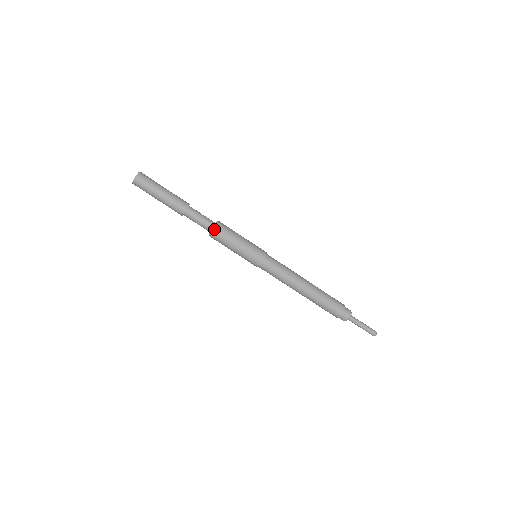
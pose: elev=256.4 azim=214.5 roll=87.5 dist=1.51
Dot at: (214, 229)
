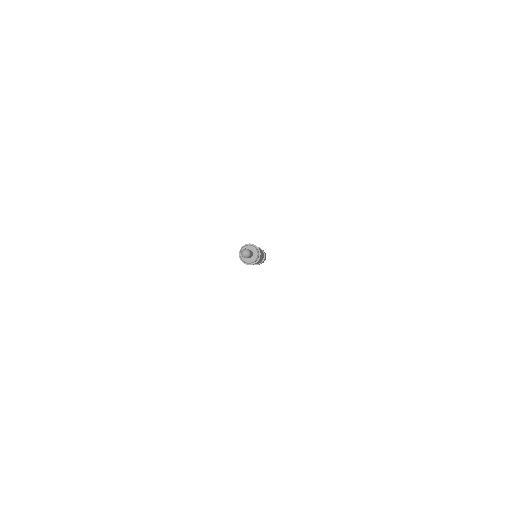
Dot at: occluded
